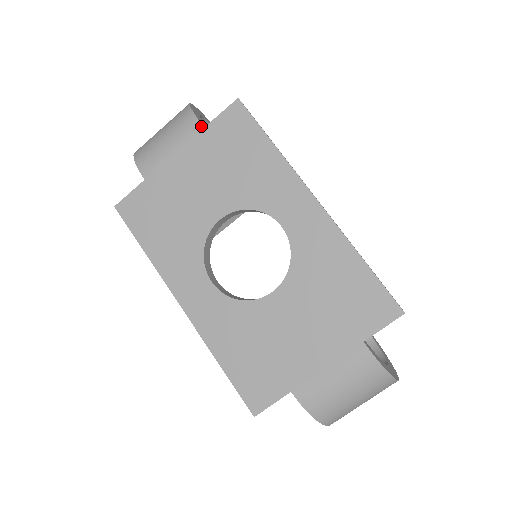
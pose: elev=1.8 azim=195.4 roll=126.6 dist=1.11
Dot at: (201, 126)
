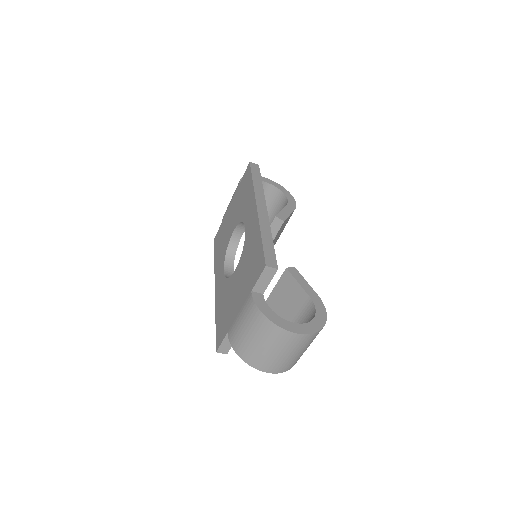
Dot at: (239, 184)
